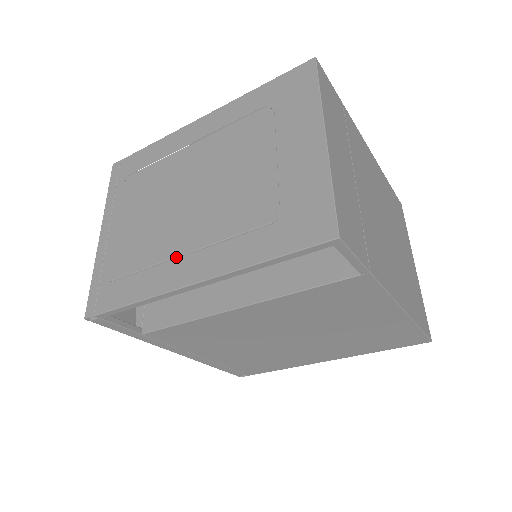
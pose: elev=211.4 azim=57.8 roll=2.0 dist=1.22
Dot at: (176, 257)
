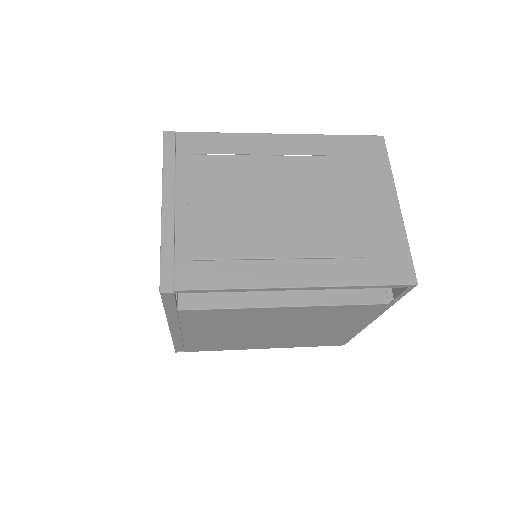
Dot at: (273, 258)
